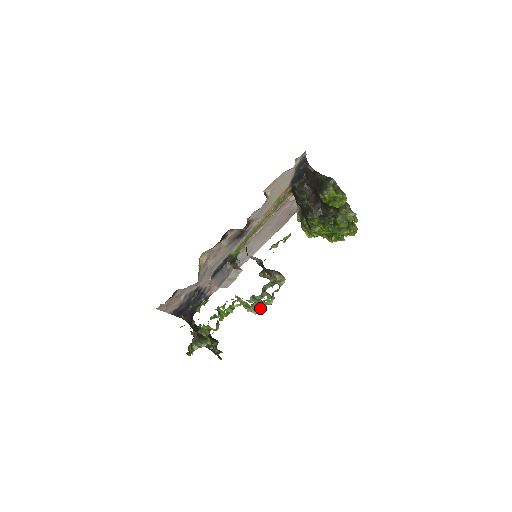
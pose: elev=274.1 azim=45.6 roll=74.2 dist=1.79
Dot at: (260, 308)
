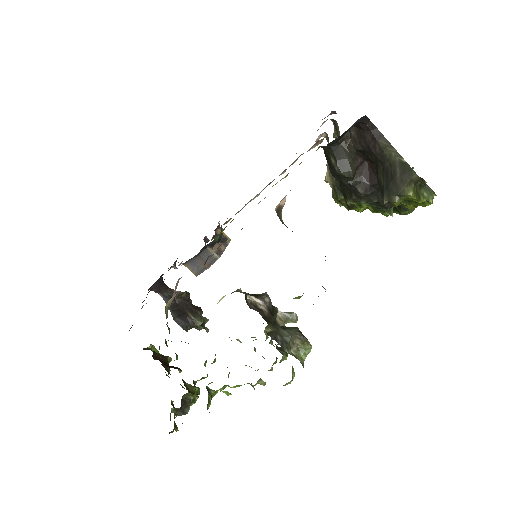
Dot at: (270, 370)
